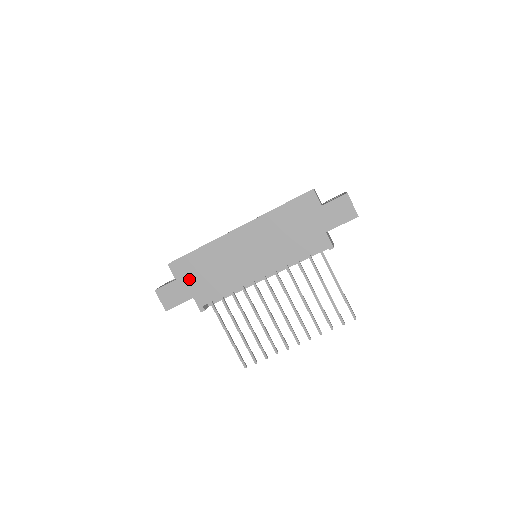
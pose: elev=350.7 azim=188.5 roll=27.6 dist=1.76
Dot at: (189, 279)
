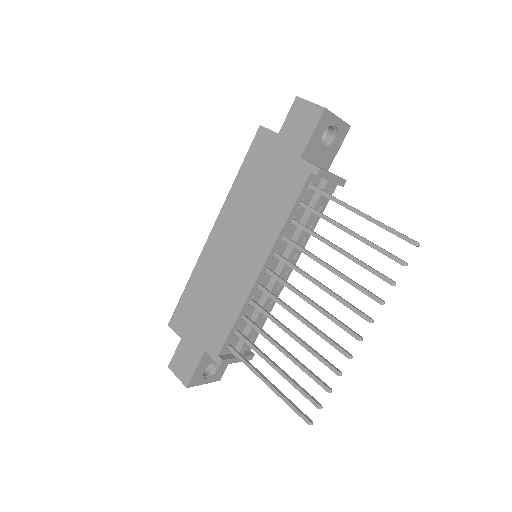
Dot at: (192, 329)
